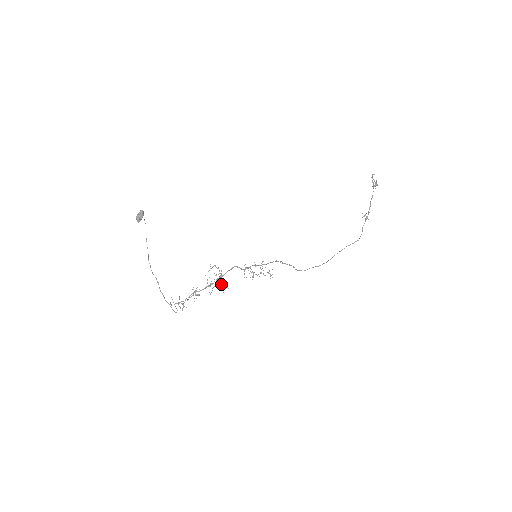
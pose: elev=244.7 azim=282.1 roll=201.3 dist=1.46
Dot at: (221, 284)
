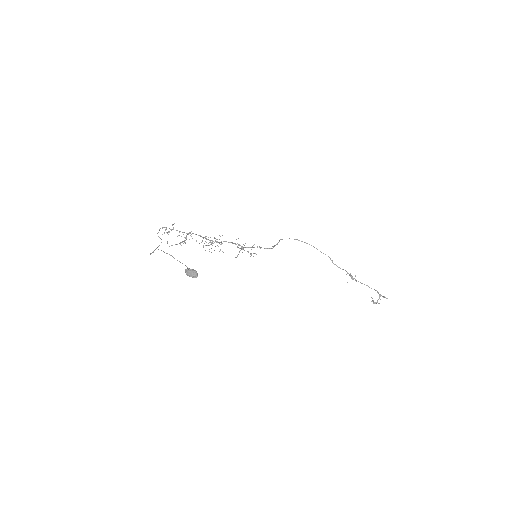
Dot at: (212, 242)
